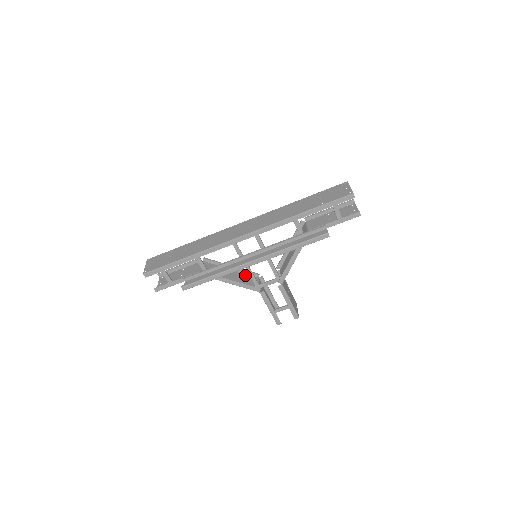
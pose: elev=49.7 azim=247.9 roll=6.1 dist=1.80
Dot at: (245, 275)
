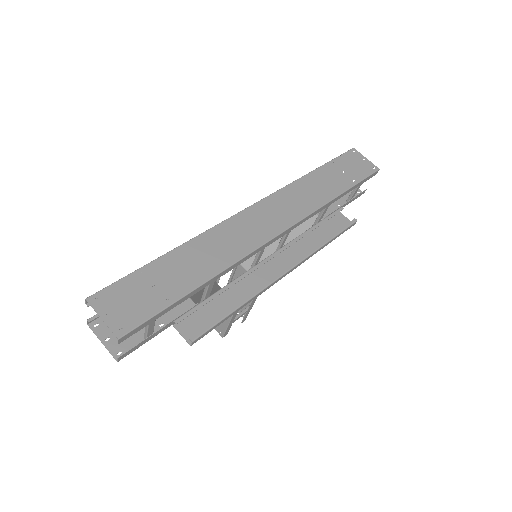
Dot at: occluded
